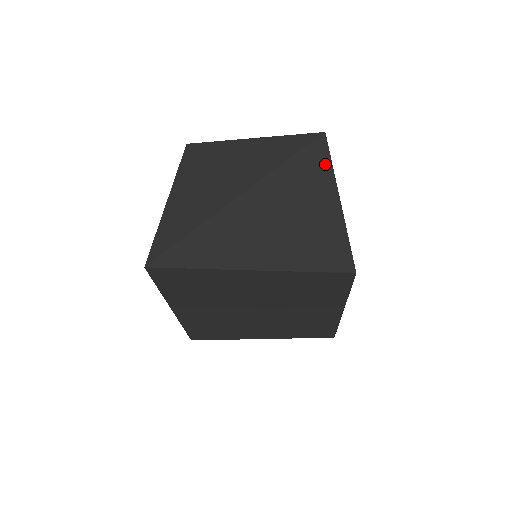
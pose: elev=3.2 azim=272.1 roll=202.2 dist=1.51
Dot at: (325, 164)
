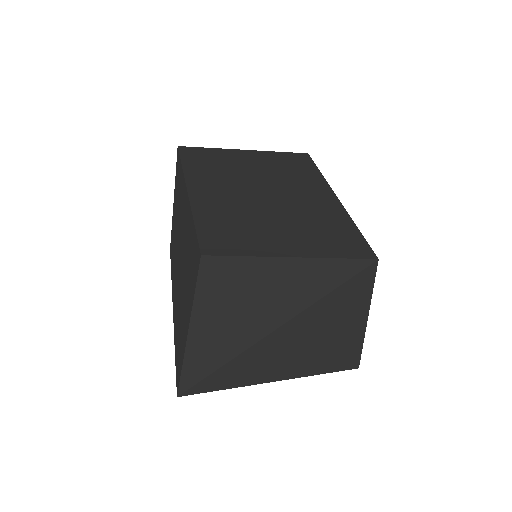
Dot at: (365, 293)
